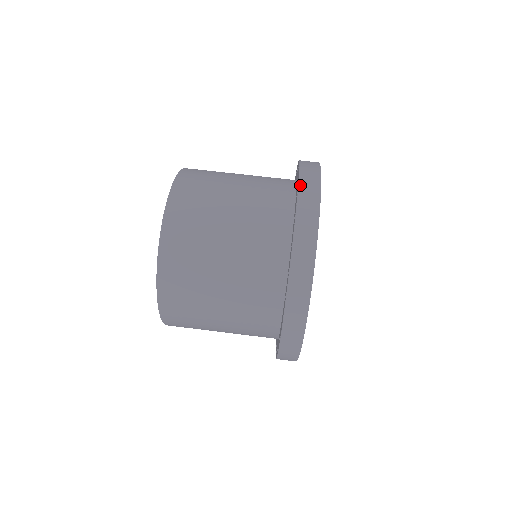
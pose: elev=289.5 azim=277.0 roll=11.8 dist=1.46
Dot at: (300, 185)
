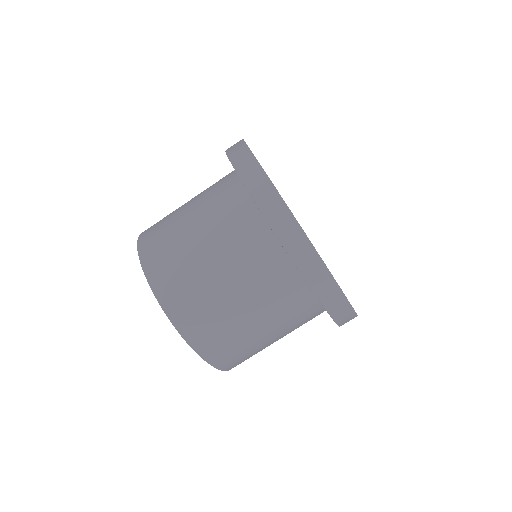
Dot at: (266, 217)
